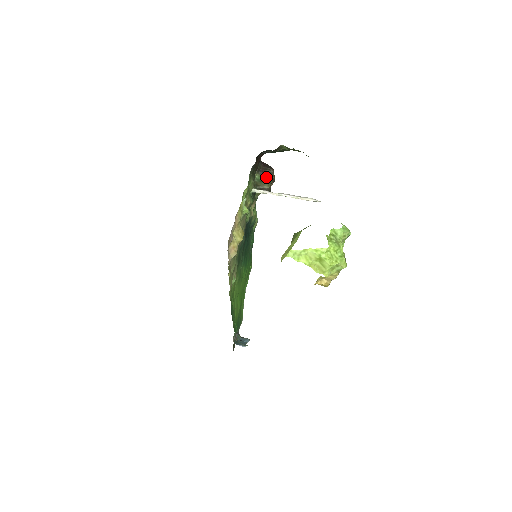
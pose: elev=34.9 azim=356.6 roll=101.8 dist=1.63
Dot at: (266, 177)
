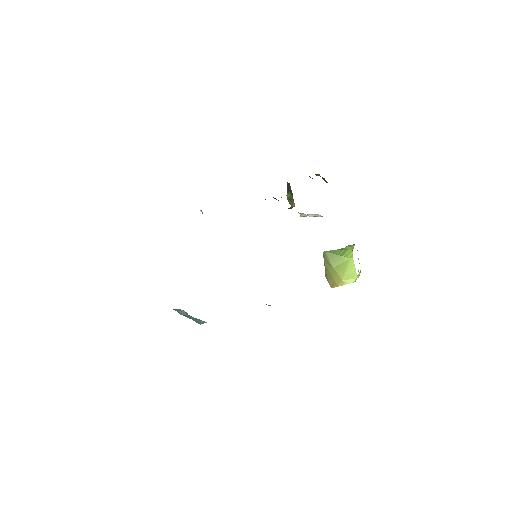
Dot at: (291, 194)
